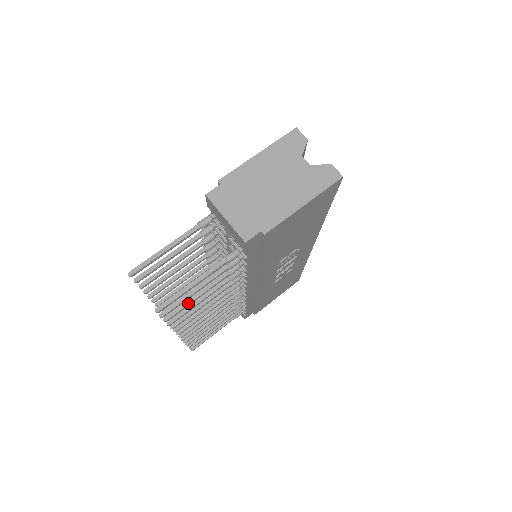
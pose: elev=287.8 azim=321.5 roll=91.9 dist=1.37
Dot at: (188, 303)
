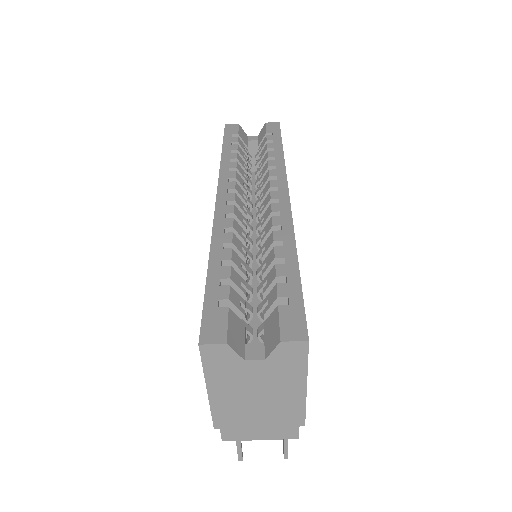
Dot at: occluded
